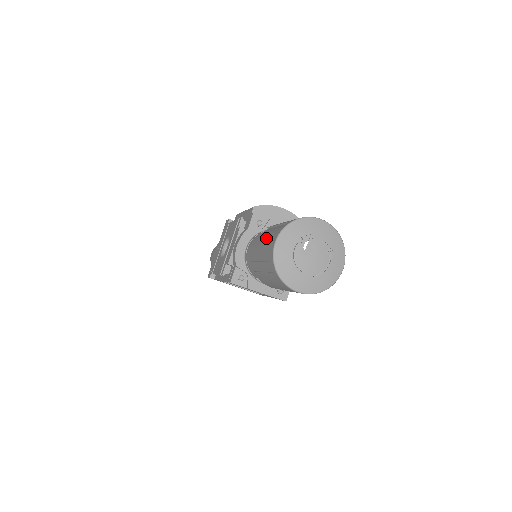
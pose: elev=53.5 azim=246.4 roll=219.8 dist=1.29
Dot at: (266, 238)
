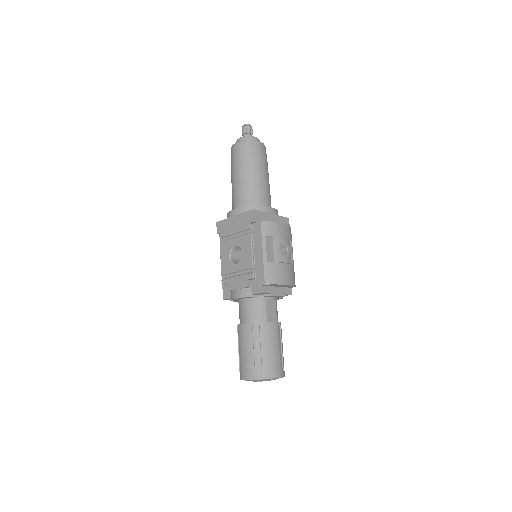
Dot at: (248, 356)
